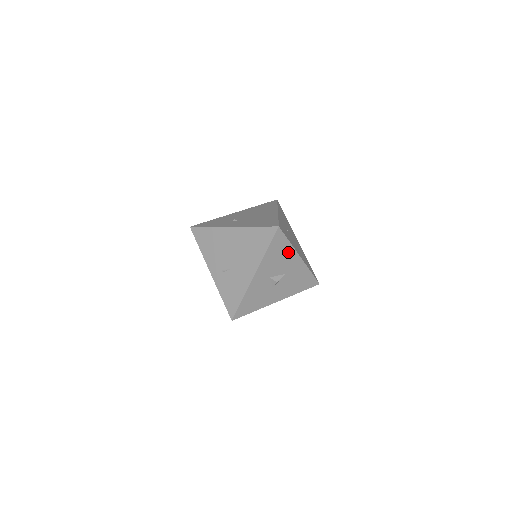
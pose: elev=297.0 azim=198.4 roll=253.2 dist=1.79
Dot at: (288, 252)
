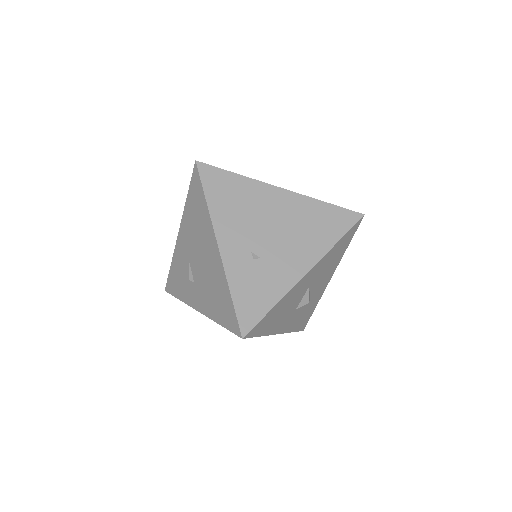
Dot at: (285, 300)
